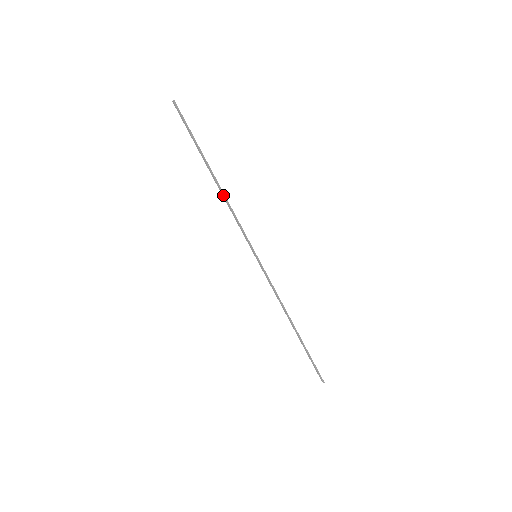
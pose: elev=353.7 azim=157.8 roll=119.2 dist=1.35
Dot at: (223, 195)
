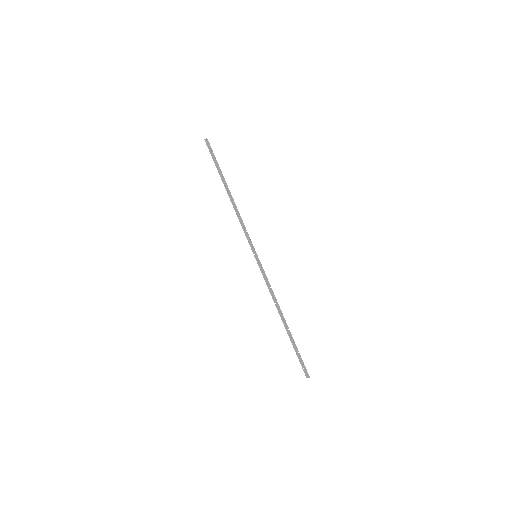
Dot at: (235, 206)
